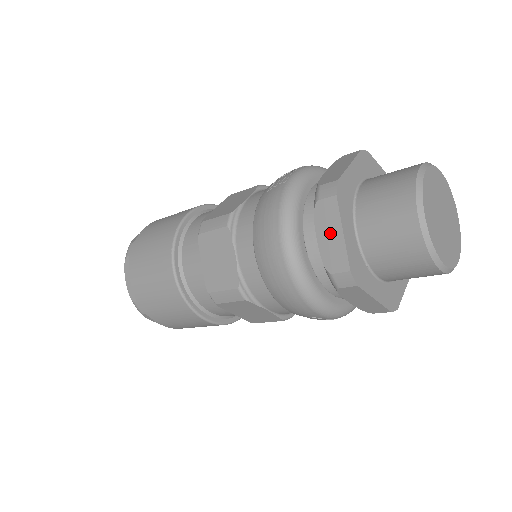
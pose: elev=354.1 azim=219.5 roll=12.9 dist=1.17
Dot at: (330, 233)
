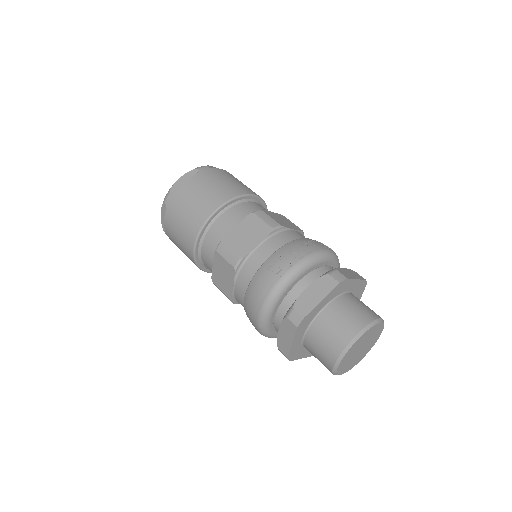
Dot at: (286, 336)
